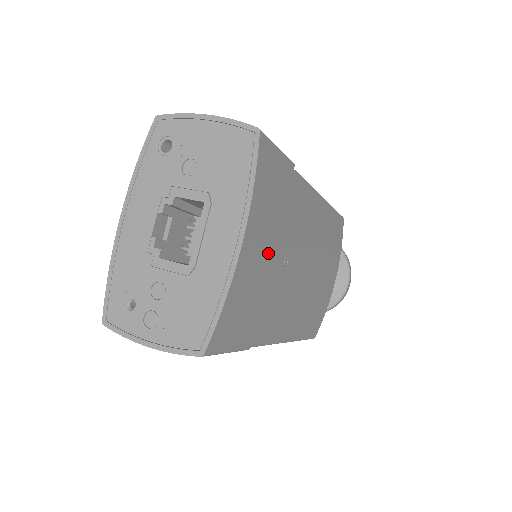
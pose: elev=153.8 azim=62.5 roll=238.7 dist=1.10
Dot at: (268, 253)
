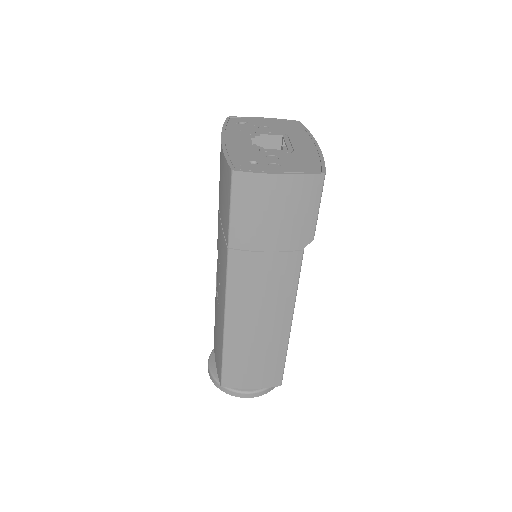
Dot at: occluded
